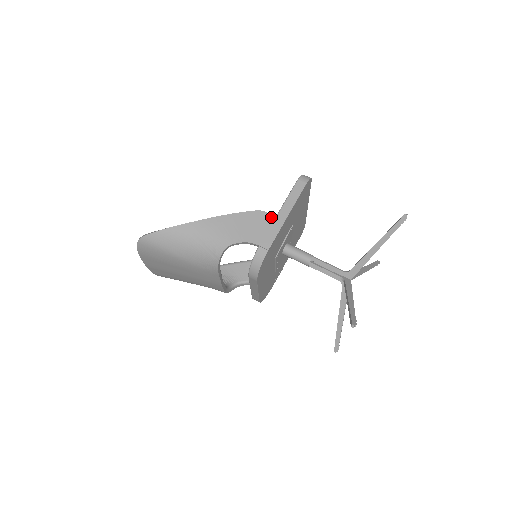
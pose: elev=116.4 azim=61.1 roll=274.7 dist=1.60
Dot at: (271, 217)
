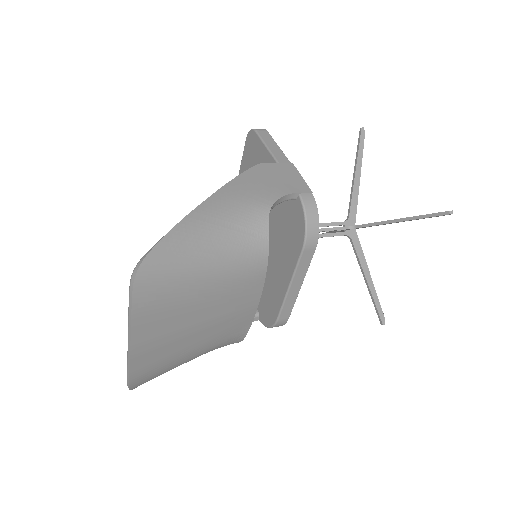
Dot at: (276, 165)
